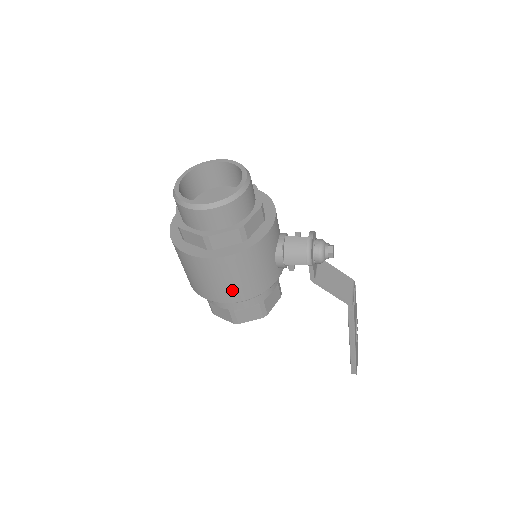
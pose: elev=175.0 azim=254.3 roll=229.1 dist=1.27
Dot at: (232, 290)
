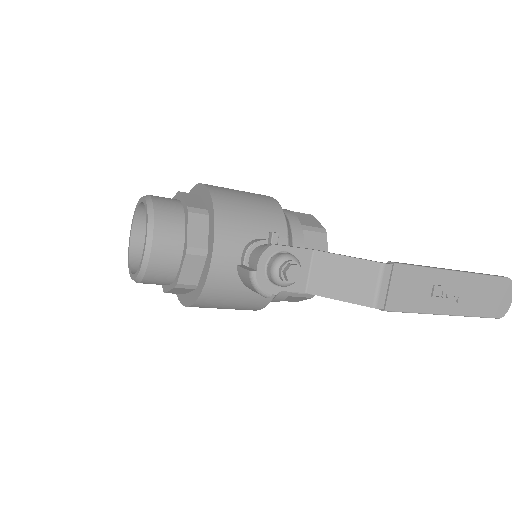
Dot at: (236, 309)
